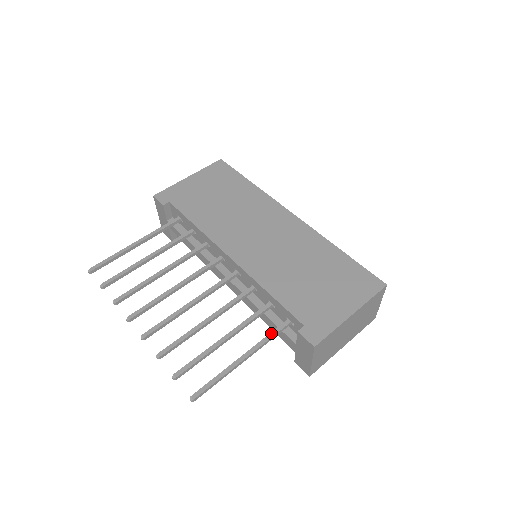
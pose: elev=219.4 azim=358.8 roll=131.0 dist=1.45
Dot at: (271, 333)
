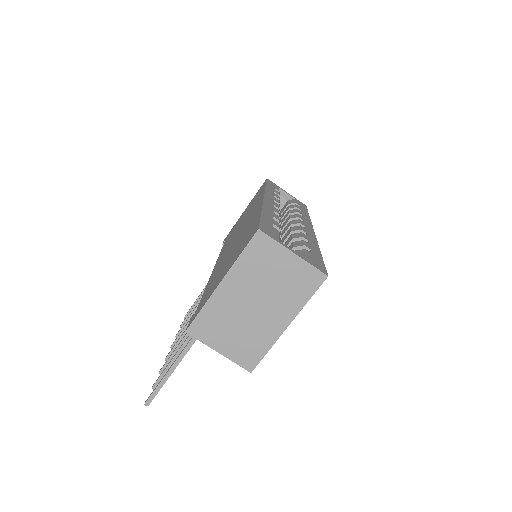
Dot at: occluded
